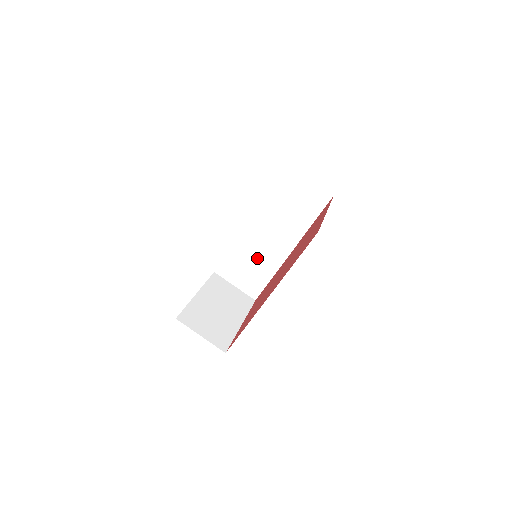
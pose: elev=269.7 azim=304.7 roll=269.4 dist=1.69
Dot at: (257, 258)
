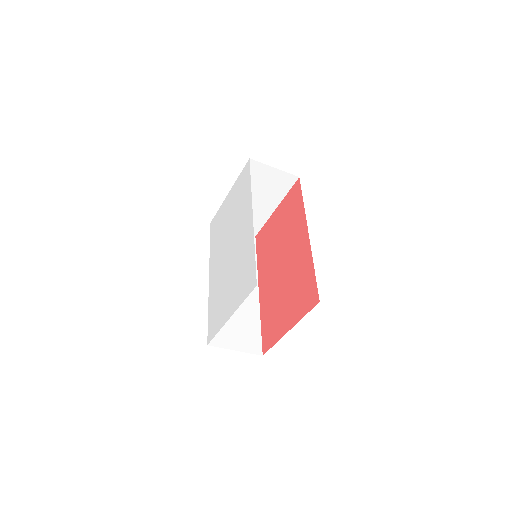
Dot at: occluded
